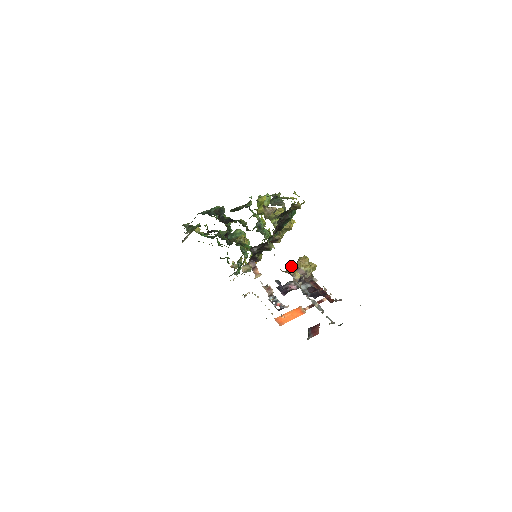
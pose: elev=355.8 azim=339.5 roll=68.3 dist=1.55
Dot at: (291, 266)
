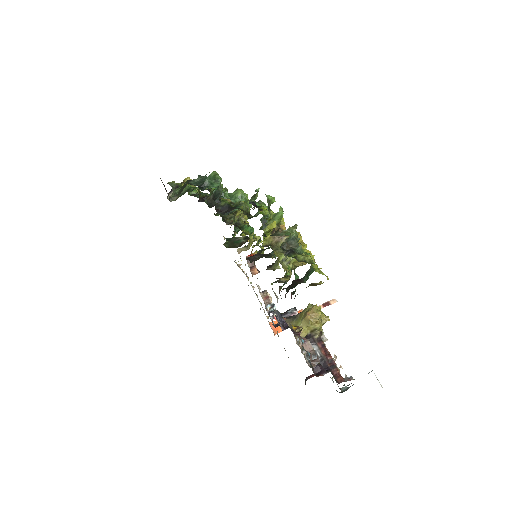
Dot at: (296, 333)
